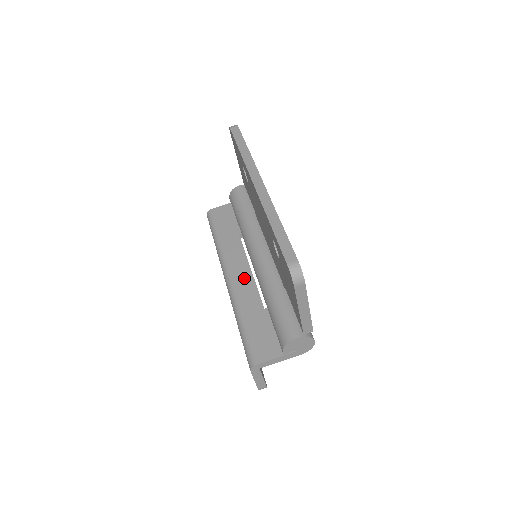
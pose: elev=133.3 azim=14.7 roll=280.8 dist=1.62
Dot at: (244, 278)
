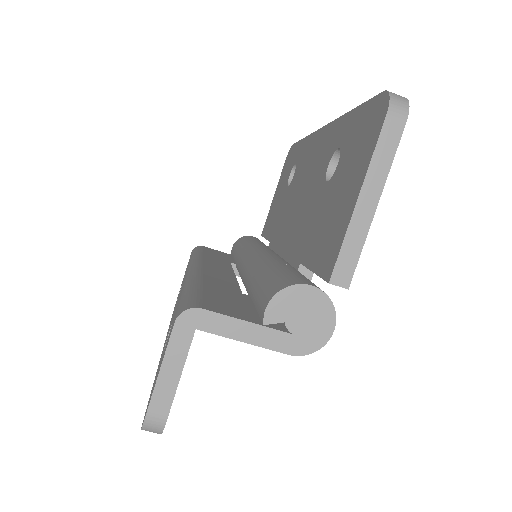
Dot at: (221, 273)
